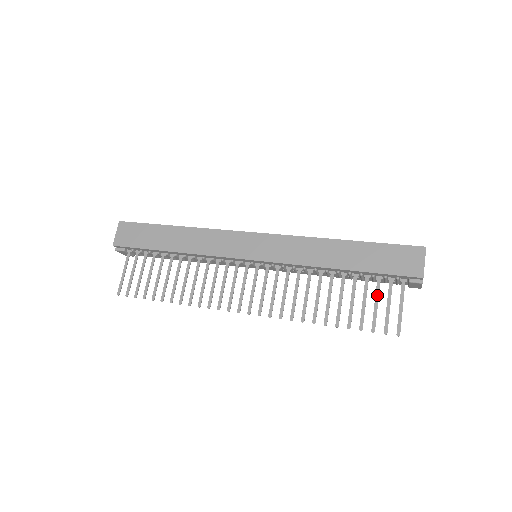
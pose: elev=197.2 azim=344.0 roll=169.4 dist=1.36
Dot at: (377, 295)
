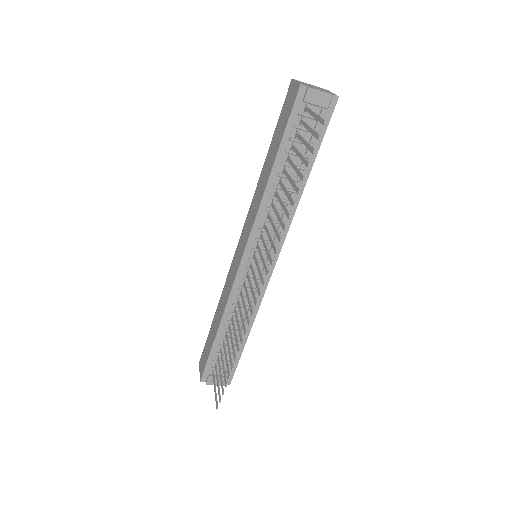
Dot at: (301, 139)
